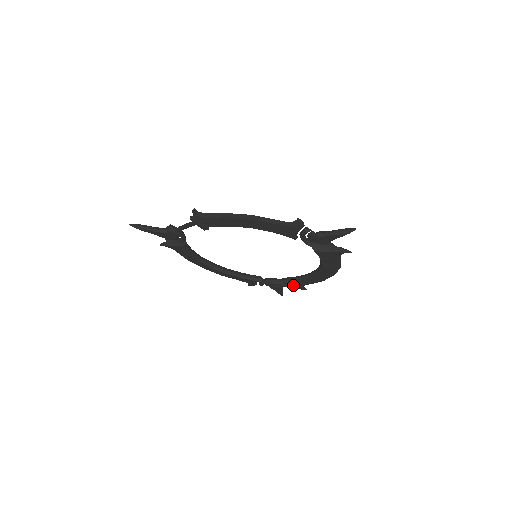
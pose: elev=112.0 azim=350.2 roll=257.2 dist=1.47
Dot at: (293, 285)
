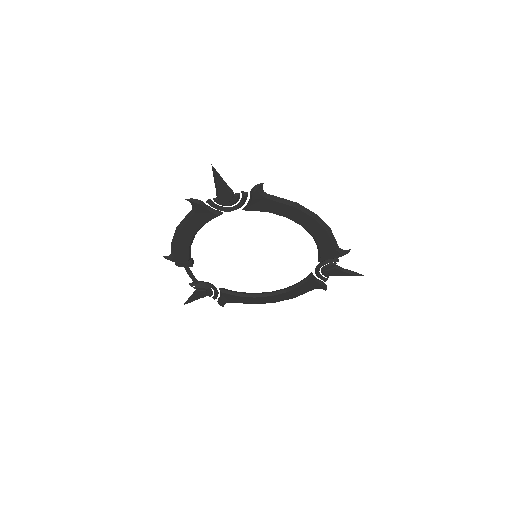
Dot at: (330, 256)
